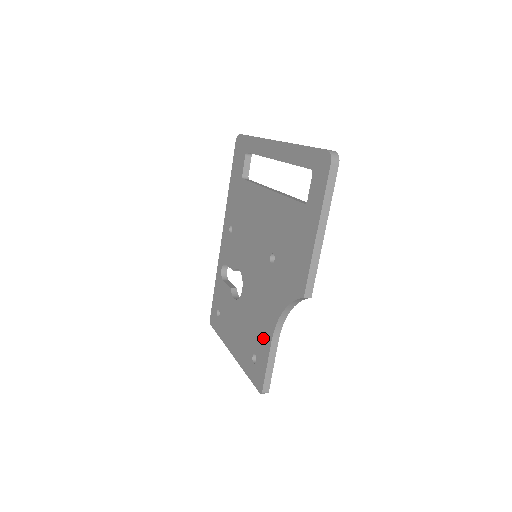
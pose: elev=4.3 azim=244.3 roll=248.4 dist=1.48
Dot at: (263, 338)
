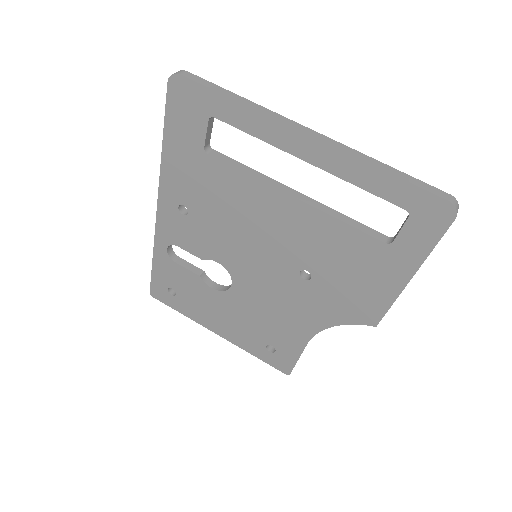
Dot at: (289, 338)
